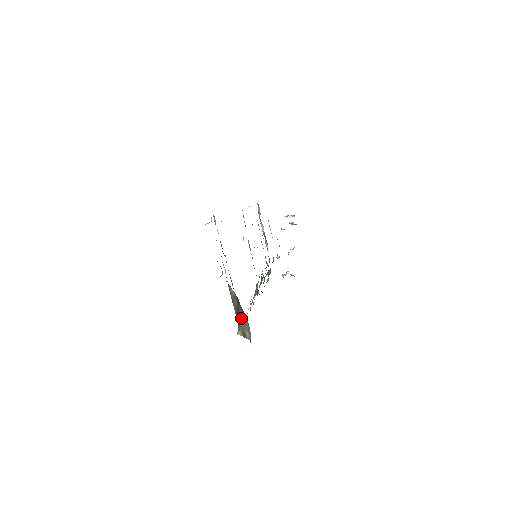
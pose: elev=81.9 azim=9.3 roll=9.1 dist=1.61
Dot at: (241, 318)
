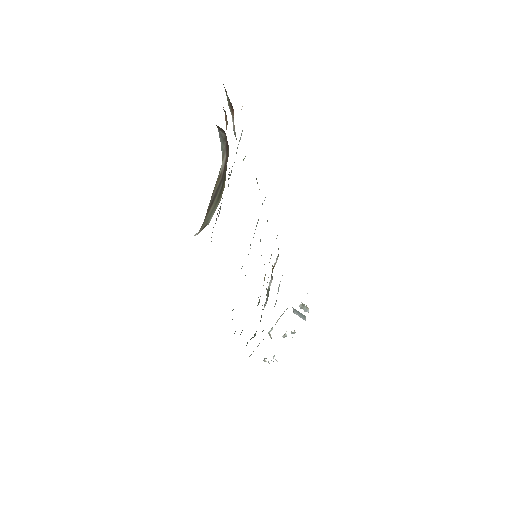
Dot at: (214, 204)
